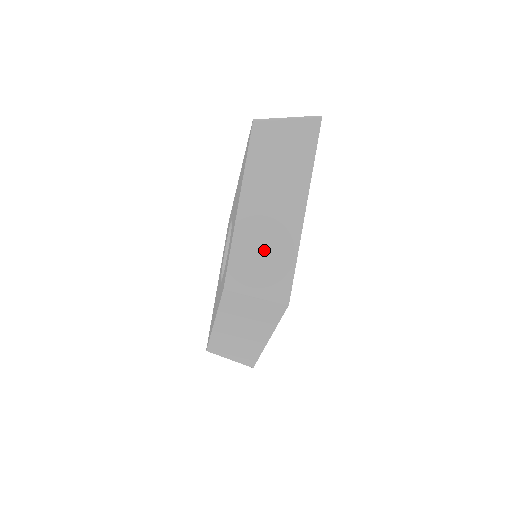
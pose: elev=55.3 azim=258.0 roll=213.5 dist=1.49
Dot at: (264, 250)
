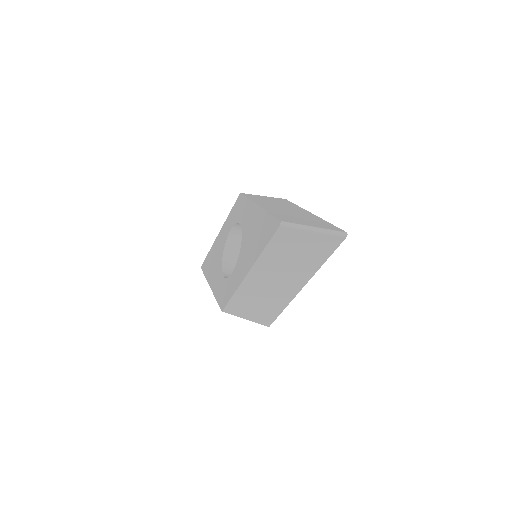
Dot at: (260, 300)
